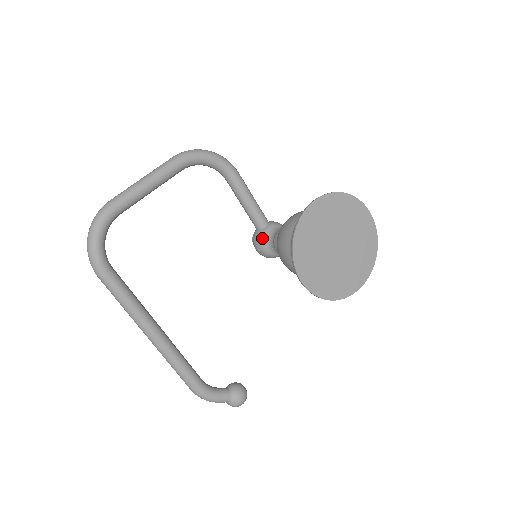
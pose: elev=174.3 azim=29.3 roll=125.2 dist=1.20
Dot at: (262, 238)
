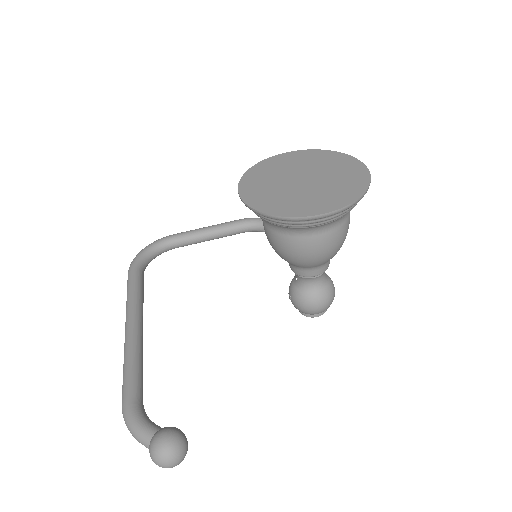
Dot at: occluded
